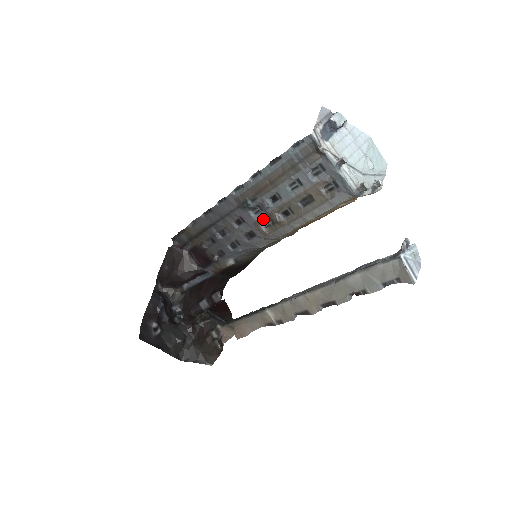
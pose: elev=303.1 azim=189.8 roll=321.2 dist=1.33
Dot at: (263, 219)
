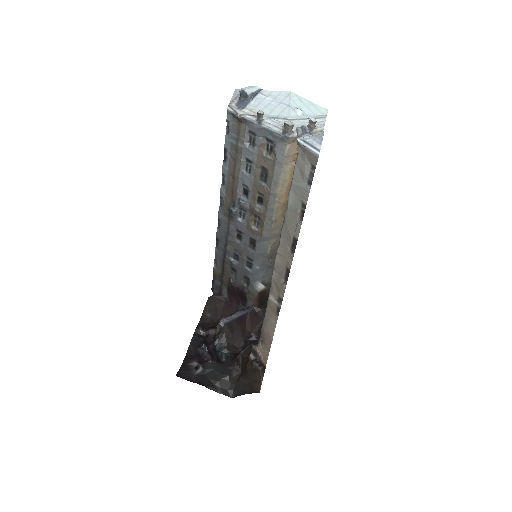
Dot at: (250, 219)
